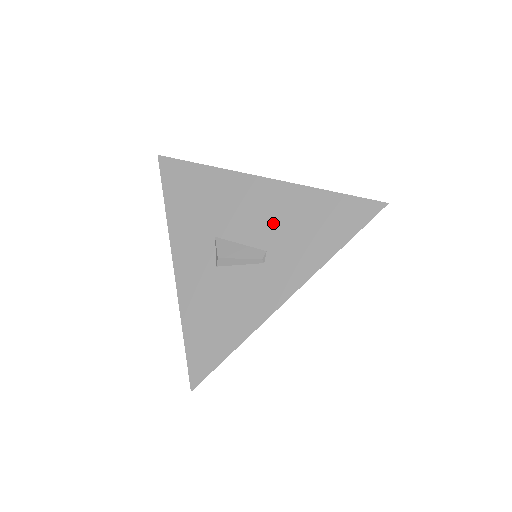
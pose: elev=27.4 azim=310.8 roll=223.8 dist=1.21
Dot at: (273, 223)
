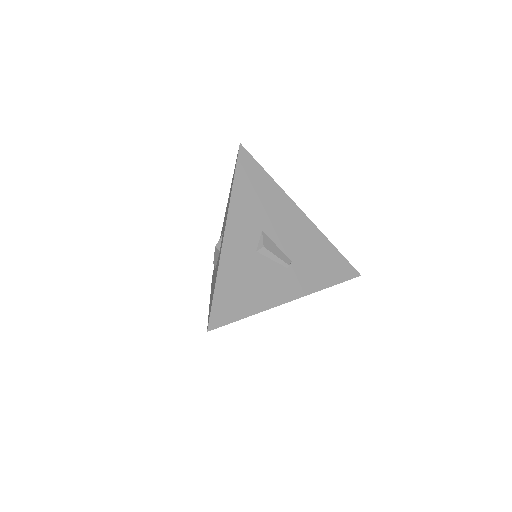
Dot at: (301, 246)
